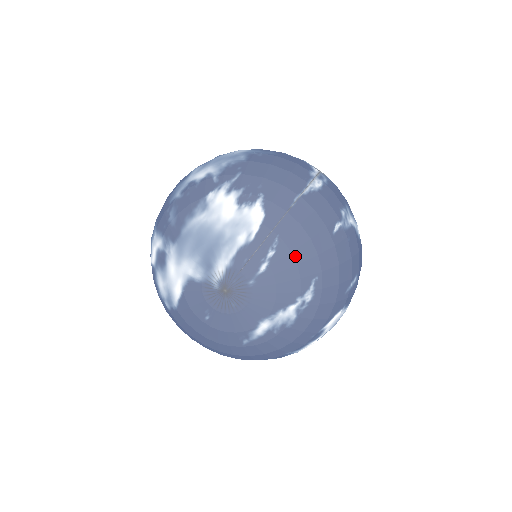
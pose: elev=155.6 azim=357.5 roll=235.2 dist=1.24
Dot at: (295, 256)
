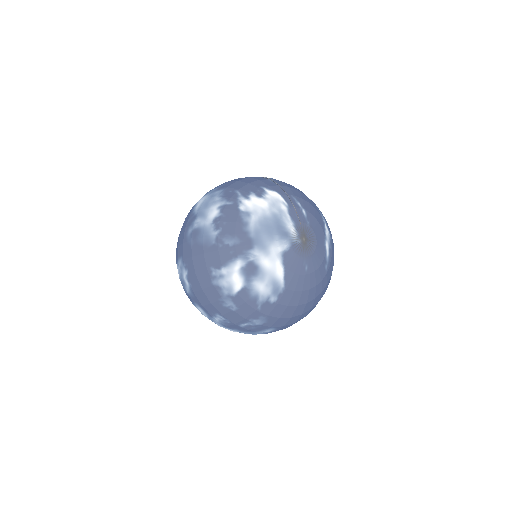
Dot at: (305, 200)
